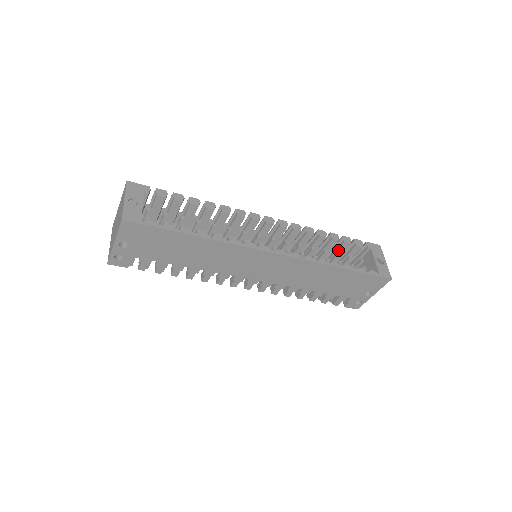
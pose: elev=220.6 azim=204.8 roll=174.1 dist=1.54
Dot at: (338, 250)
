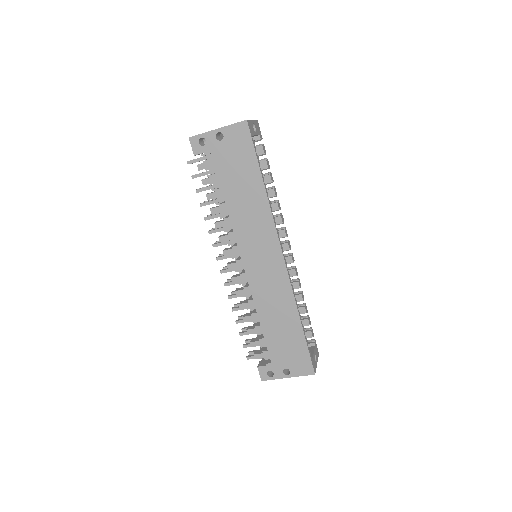
Dot at: occluded
